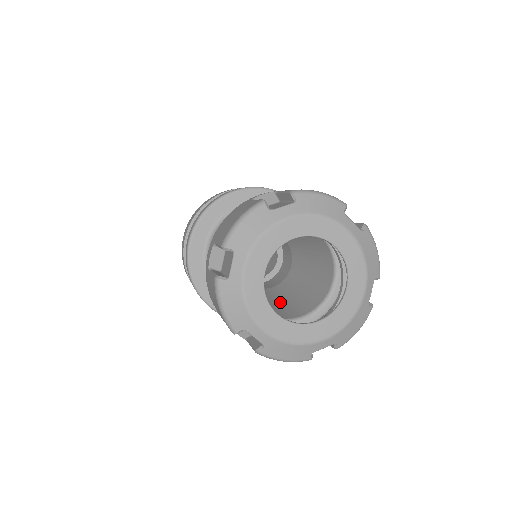
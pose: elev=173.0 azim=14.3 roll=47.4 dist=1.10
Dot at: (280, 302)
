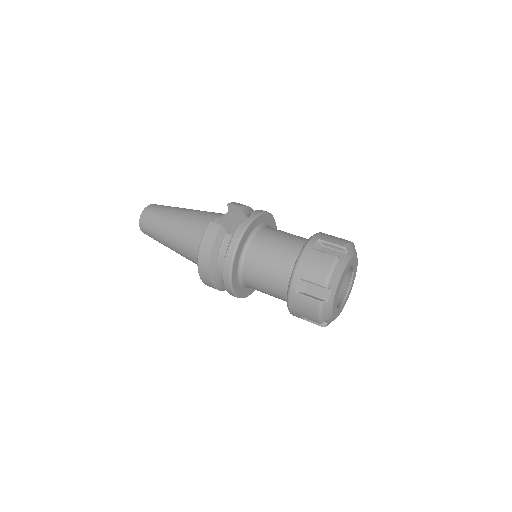
Dot at: occluded
